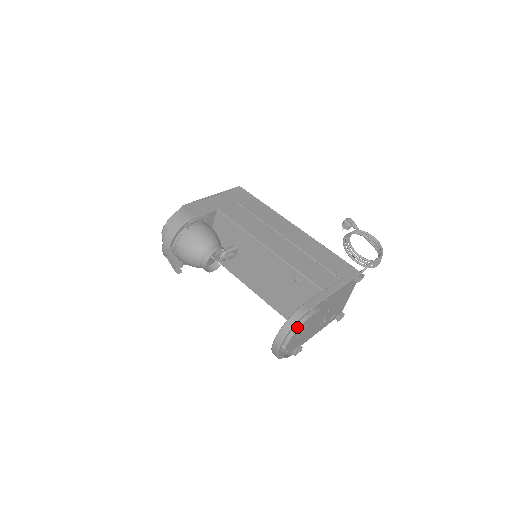
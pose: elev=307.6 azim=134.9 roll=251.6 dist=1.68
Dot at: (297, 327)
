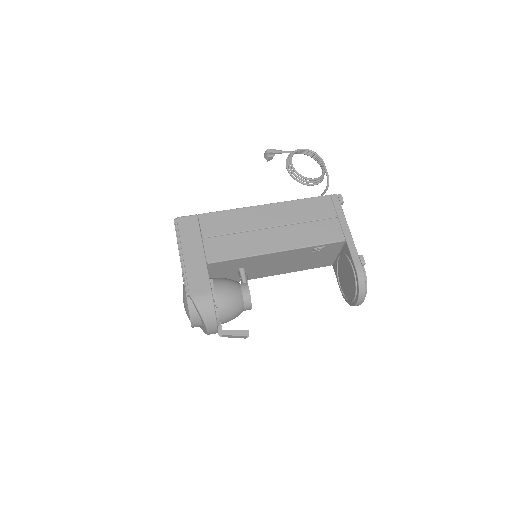
Dot at: (366, 284)
